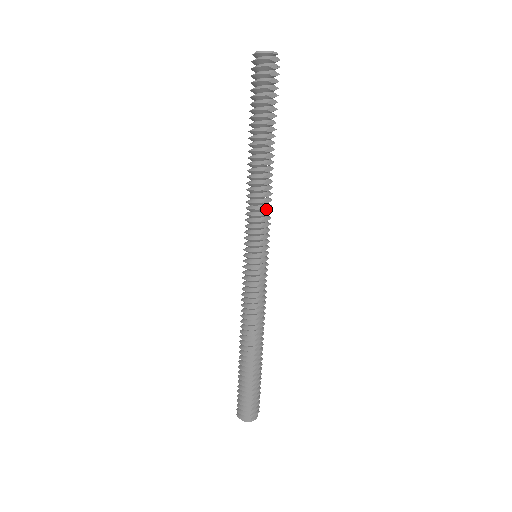
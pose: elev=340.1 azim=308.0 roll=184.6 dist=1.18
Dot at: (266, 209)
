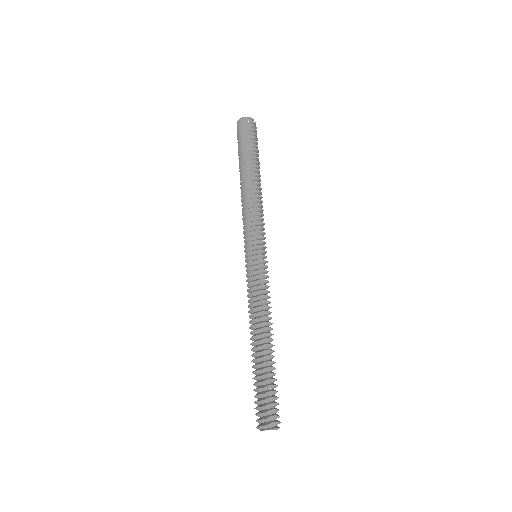
Dot at: (257, 214)
